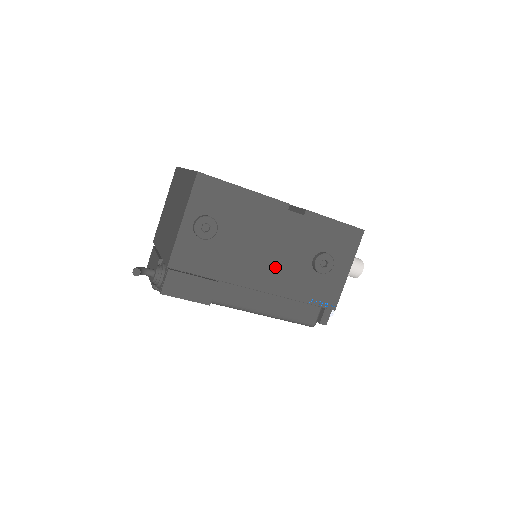
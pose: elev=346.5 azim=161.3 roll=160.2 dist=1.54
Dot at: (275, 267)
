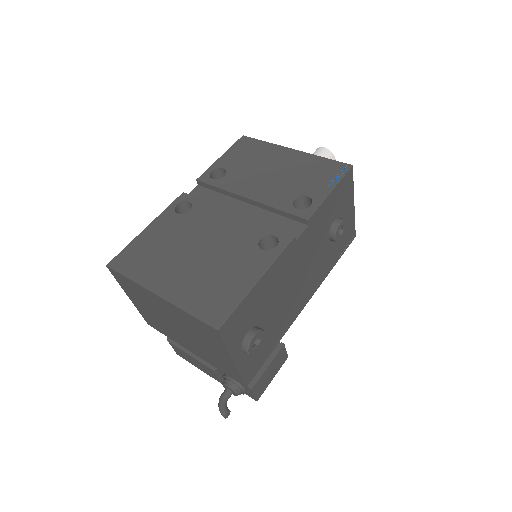
Dot at: (309, 279)
